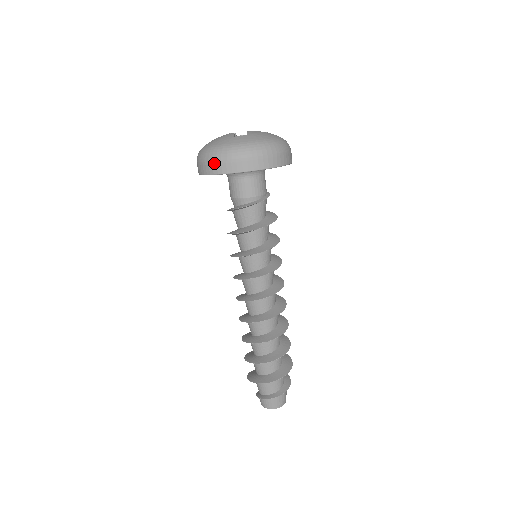
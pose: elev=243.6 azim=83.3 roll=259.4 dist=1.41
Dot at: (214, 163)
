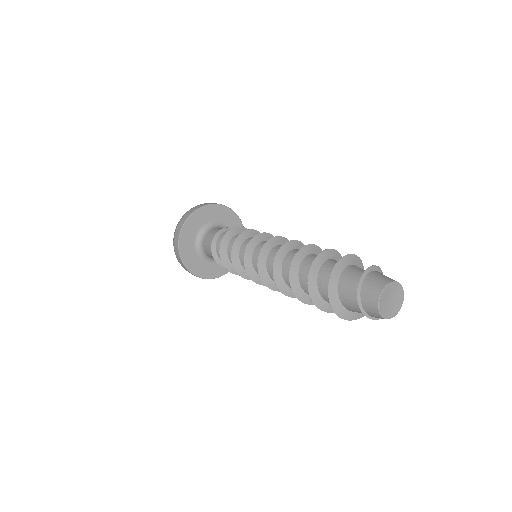
Dot at: (174, 242)
